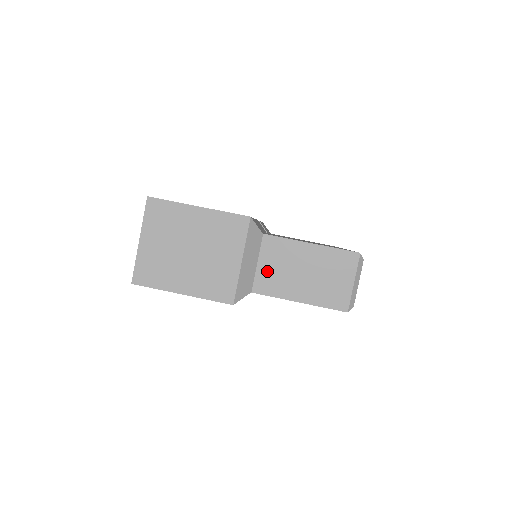
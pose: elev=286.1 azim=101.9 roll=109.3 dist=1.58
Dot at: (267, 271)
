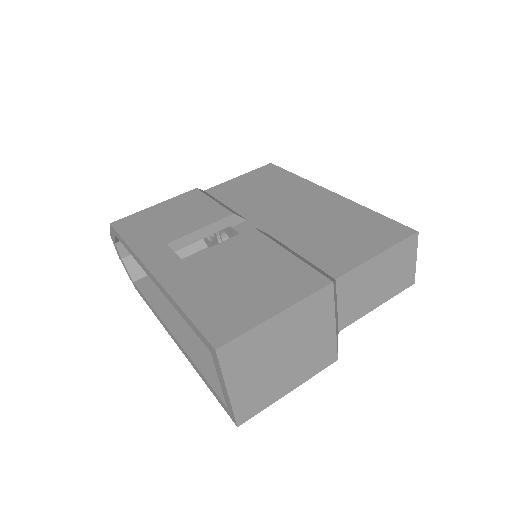
Dot at: (347, 306)
